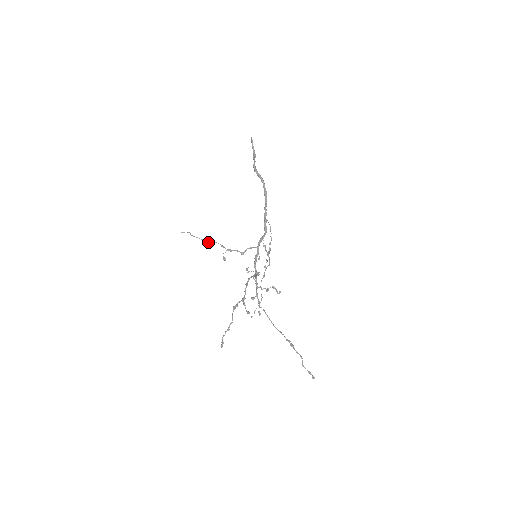
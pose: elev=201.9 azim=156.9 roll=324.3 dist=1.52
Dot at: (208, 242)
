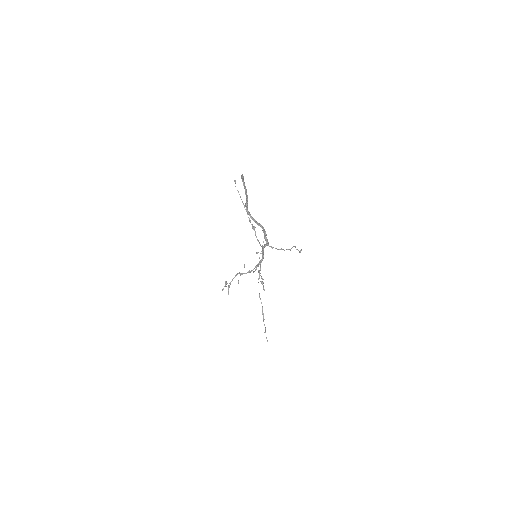
Dot at: occluded
